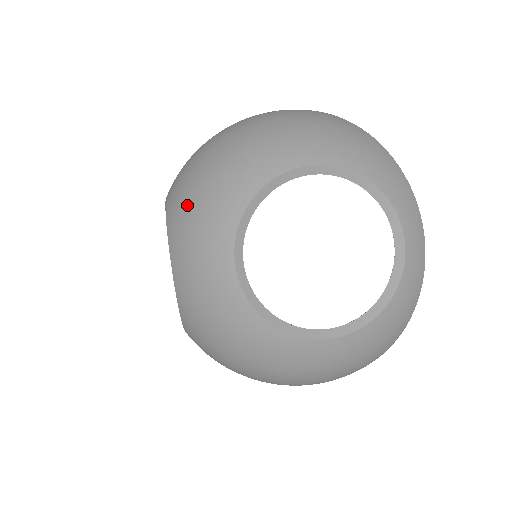
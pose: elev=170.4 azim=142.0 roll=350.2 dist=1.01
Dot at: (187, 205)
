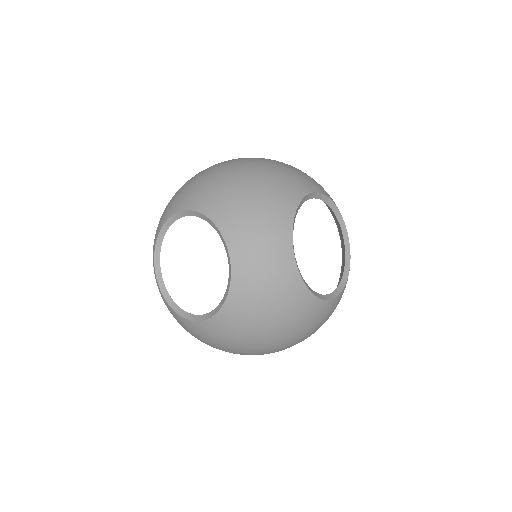
Dot at: (244, 211)
